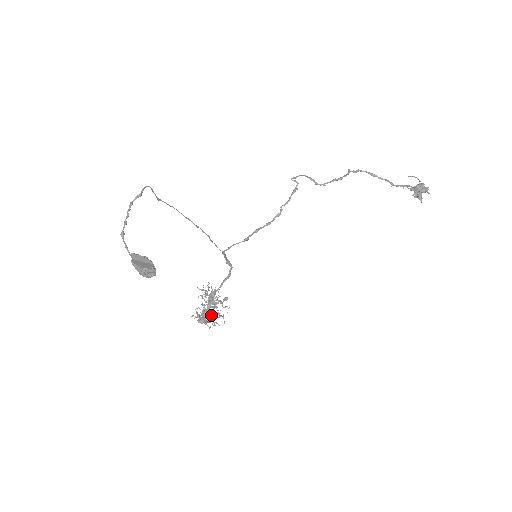
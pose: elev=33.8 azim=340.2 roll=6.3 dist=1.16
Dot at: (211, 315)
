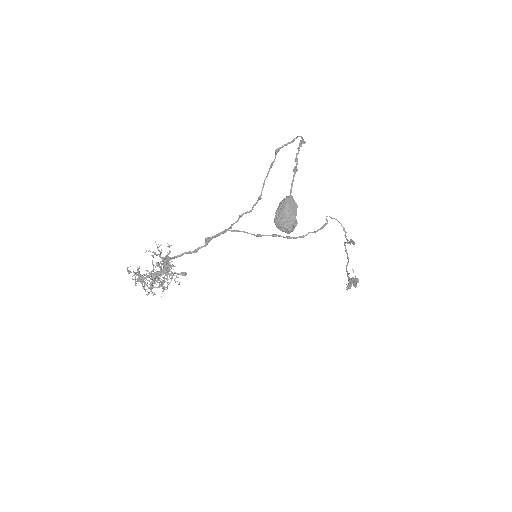
Dot at: (162, 281)
